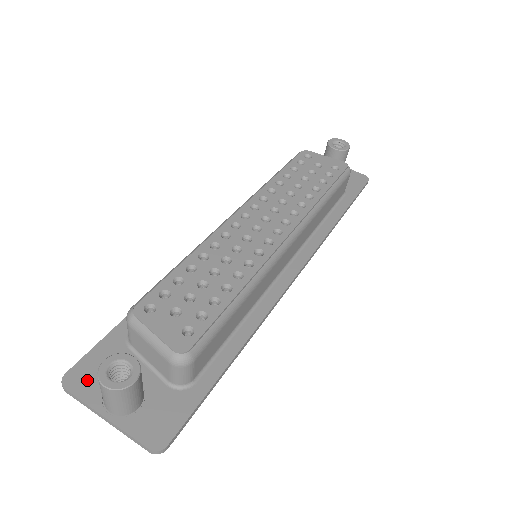
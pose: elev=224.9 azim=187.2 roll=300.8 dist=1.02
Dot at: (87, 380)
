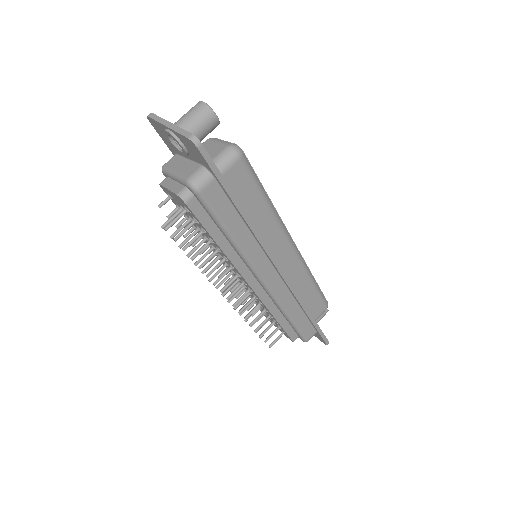
Dot at: occluded
